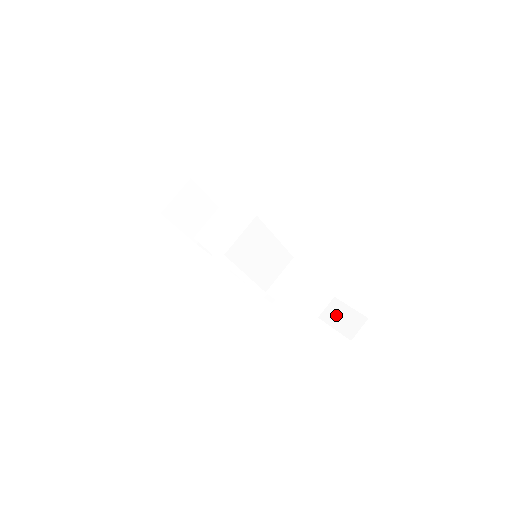
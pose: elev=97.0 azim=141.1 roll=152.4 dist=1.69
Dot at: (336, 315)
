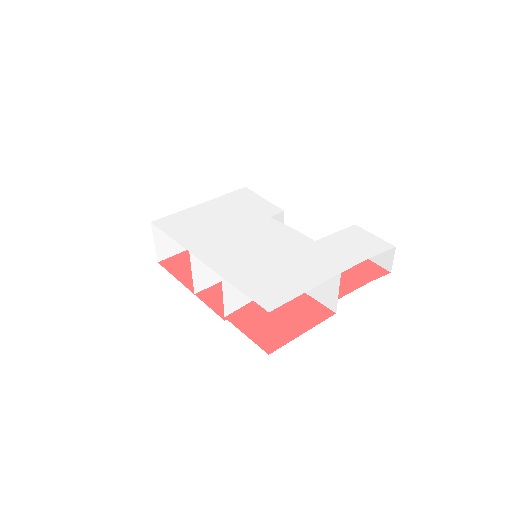
Dot at: occluded
